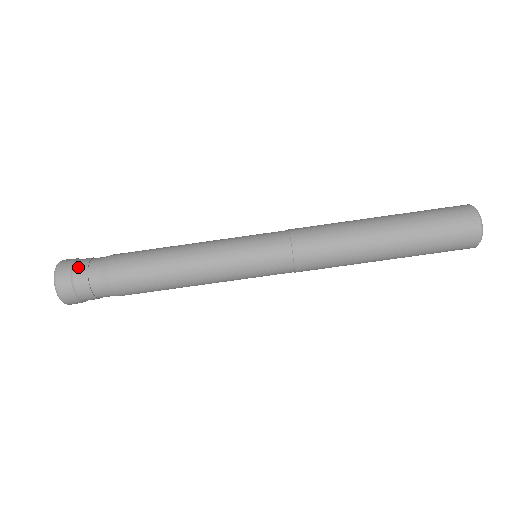
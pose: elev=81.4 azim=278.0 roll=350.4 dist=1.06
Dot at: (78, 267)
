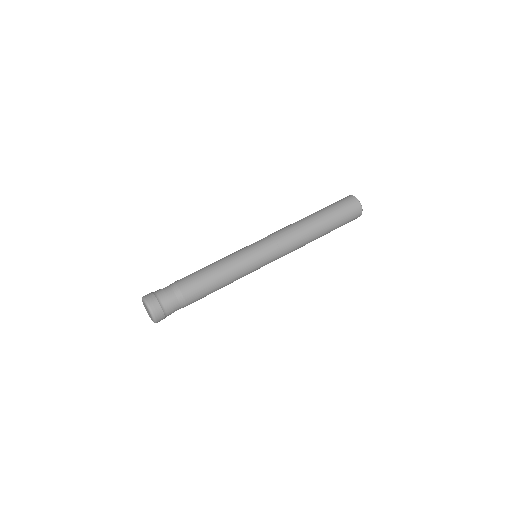
Dot at: (156, 291)
